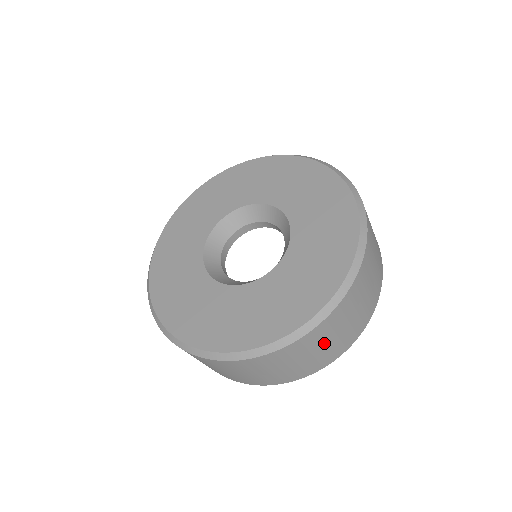
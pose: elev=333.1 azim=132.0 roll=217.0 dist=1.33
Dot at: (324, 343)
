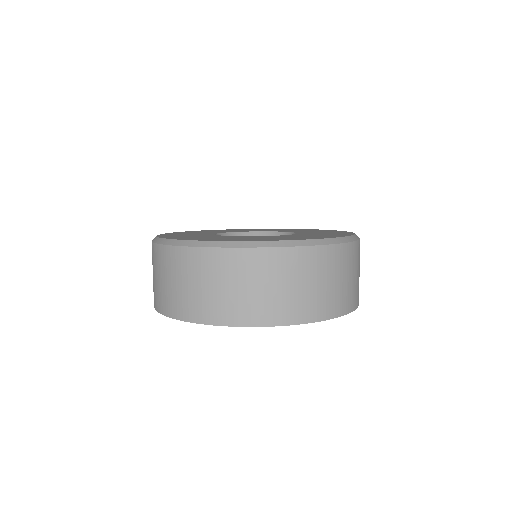
Dot at: (357, 271)
